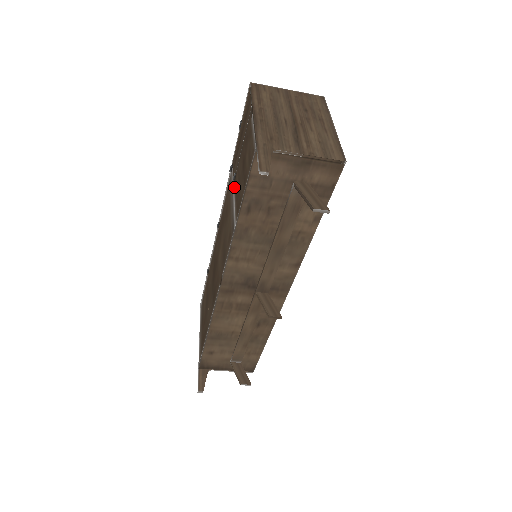
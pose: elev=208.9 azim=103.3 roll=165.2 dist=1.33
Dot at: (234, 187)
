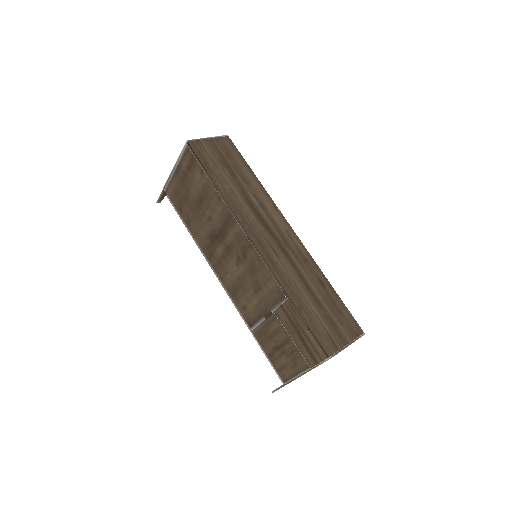
Dot at: (271, 317)
